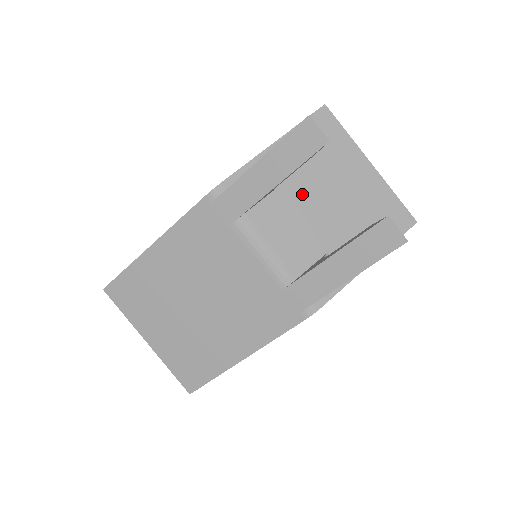
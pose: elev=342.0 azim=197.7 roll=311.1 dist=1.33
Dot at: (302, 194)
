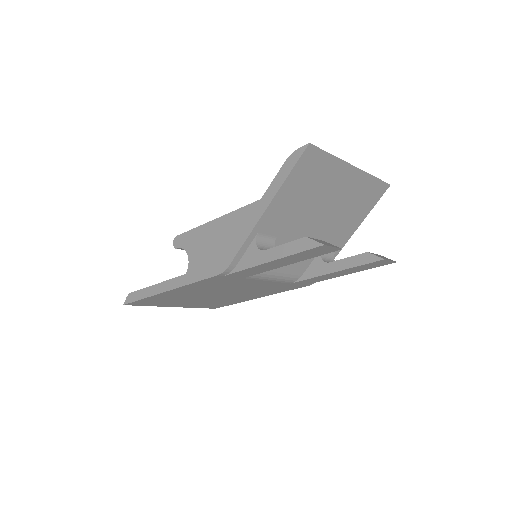
Dot at: (298, 228)
